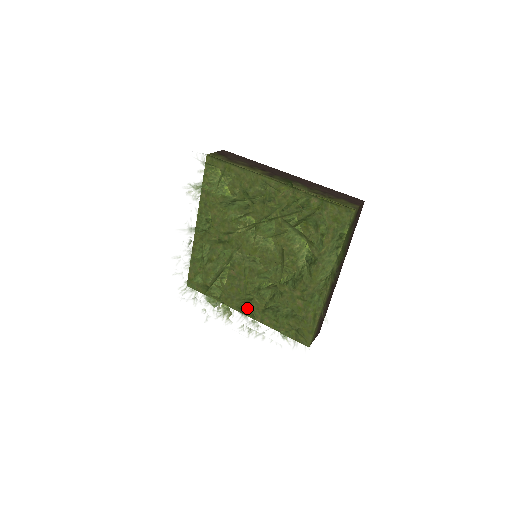
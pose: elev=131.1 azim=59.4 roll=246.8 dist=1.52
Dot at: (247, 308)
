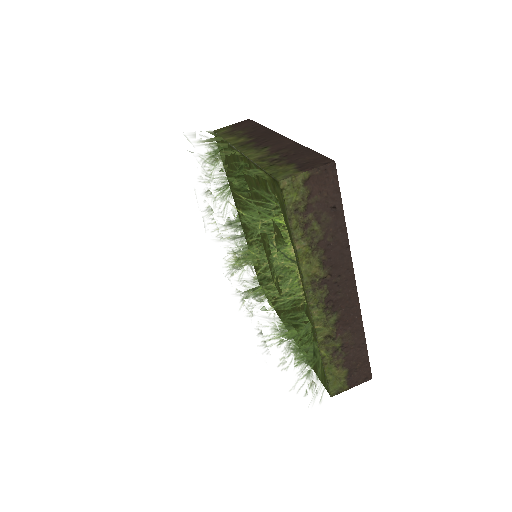
Dot at: (252, 325)
